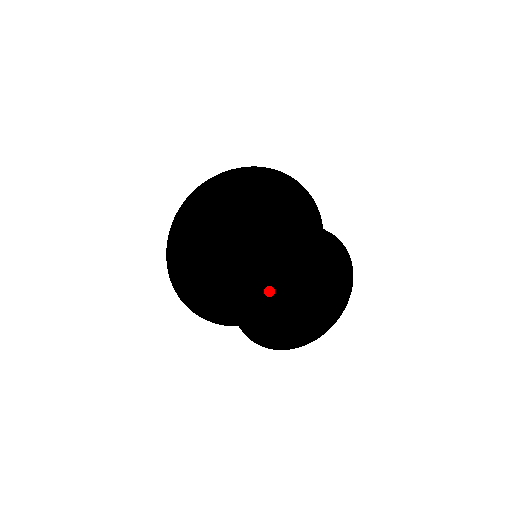
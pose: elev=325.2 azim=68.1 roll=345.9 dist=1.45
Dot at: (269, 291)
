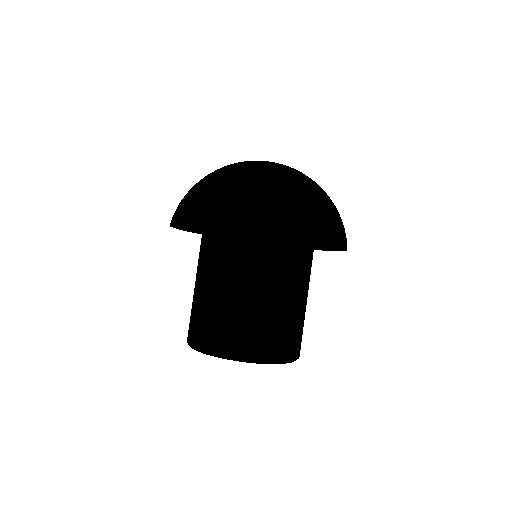
Dot at: occluded
